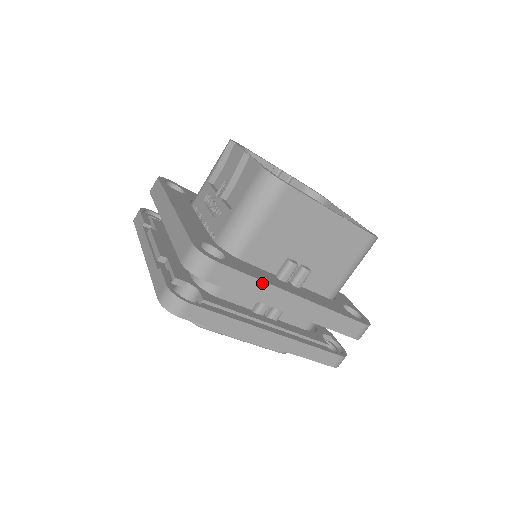
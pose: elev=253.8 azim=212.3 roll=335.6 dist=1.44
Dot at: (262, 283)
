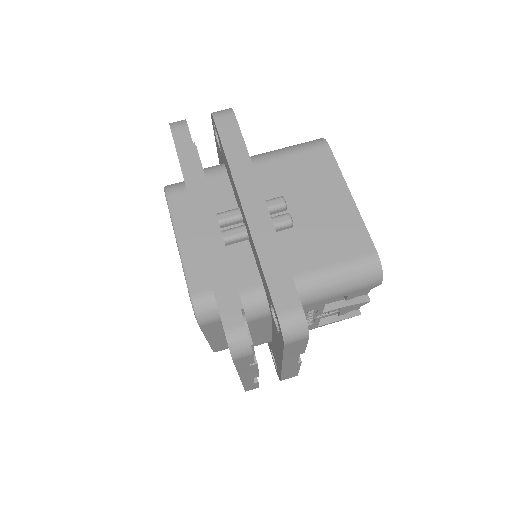
Dot at: (248, 158)
